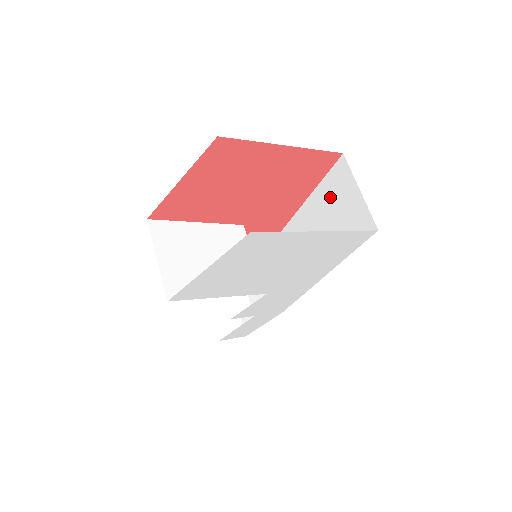
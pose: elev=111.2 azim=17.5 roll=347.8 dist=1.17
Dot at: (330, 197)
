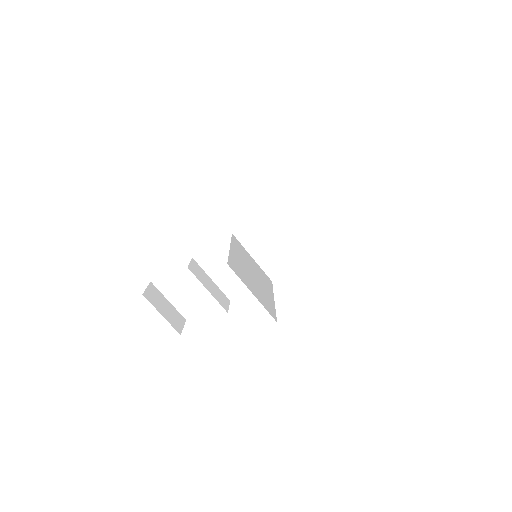
Dot at: (301, 195)
